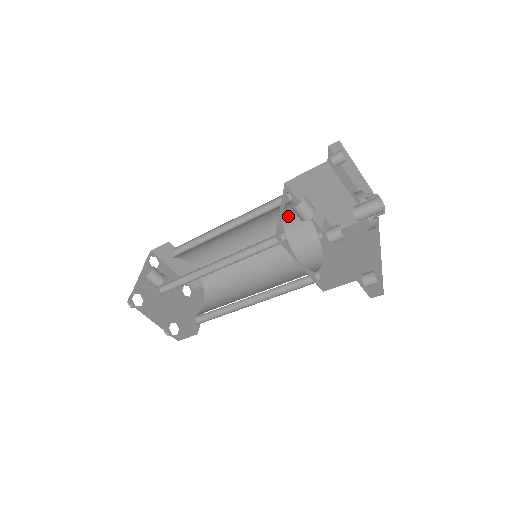
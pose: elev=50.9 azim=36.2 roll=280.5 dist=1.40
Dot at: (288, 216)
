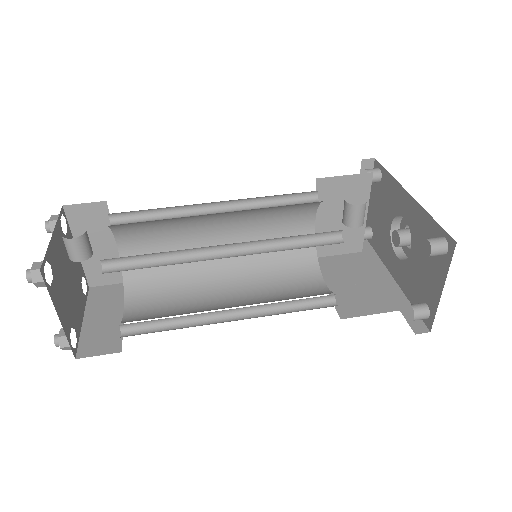
Dot at: (294, 220)
